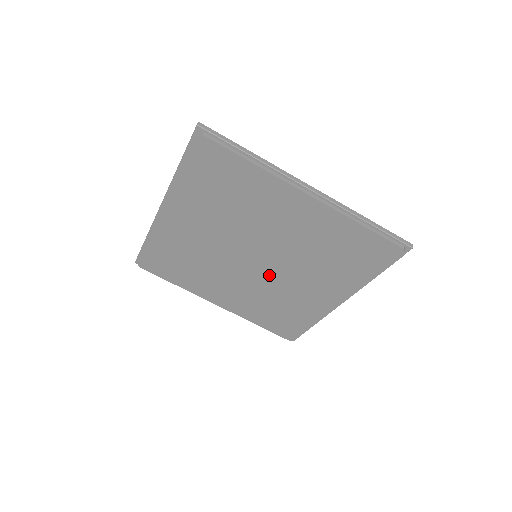
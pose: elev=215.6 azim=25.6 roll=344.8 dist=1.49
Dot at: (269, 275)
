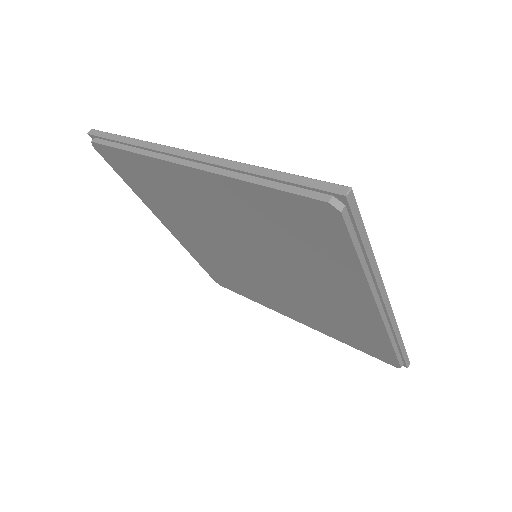
Dot at: (281, 278)
